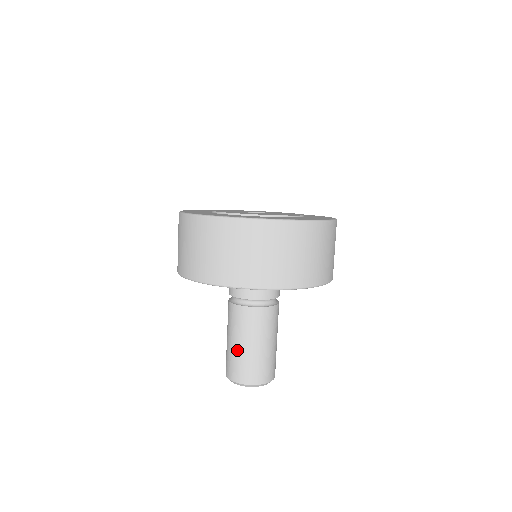
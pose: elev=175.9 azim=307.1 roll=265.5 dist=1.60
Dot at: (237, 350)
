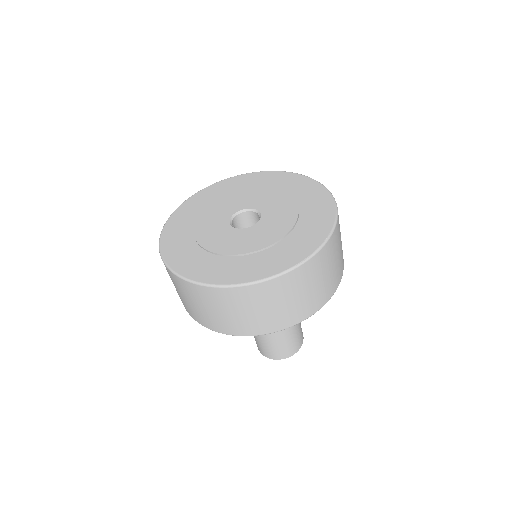
Dot at: occluded
